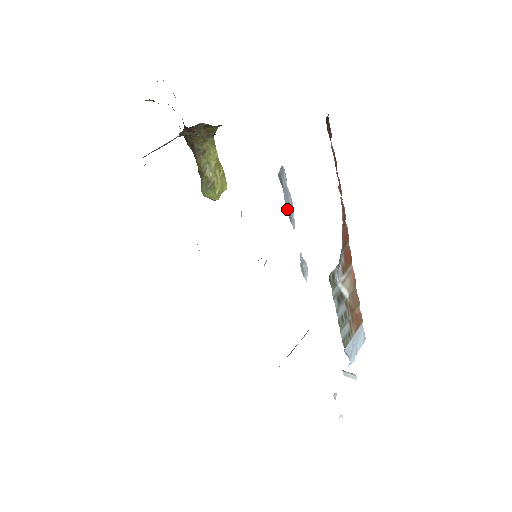
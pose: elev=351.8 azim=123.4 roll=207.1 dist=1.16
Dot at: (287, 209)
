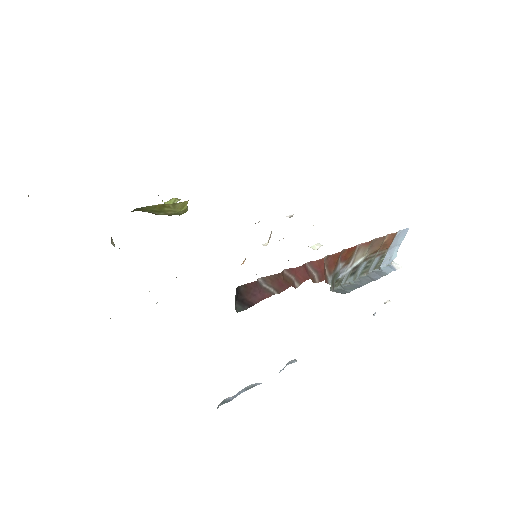
Dot at: (245, 390)
